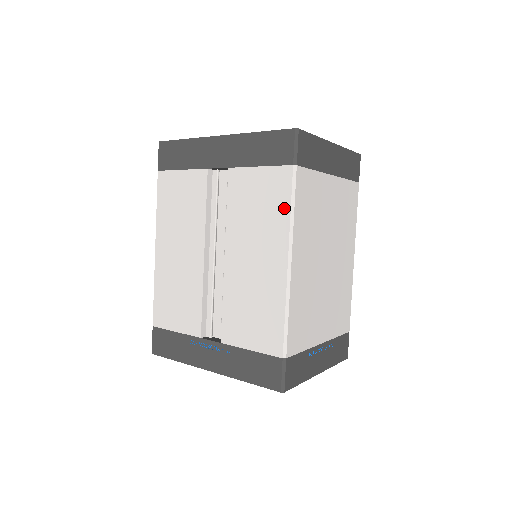
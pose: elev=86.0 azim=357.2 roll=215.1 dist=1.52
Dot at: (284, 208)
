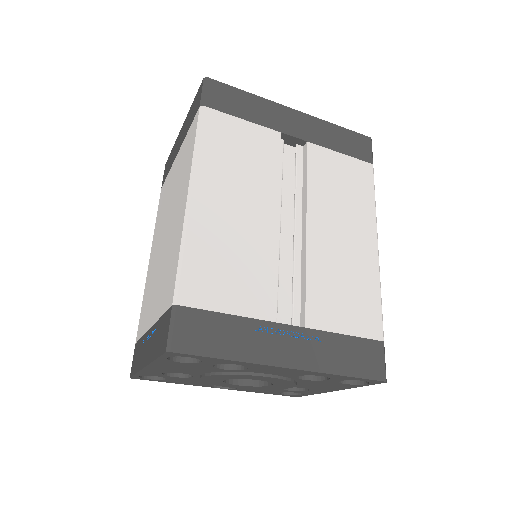
Dot at: (369, 196)
